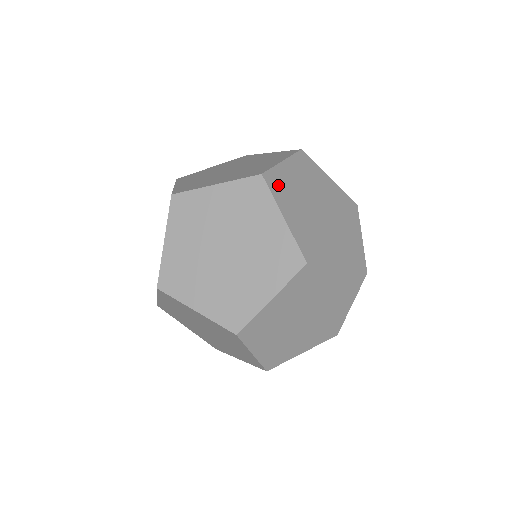
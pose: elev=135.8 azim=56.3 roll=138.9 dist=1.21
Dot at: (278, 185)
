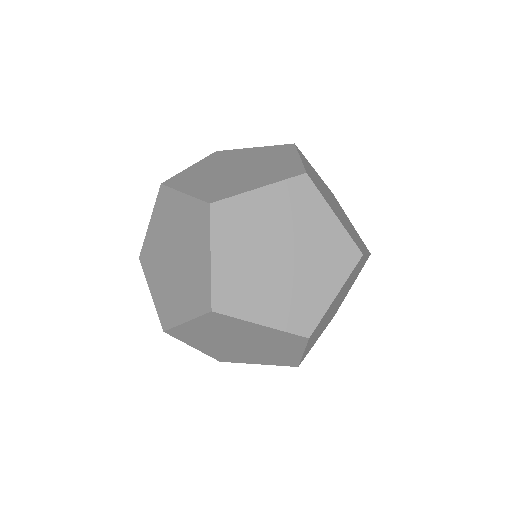
Dot at: (228, 218)
